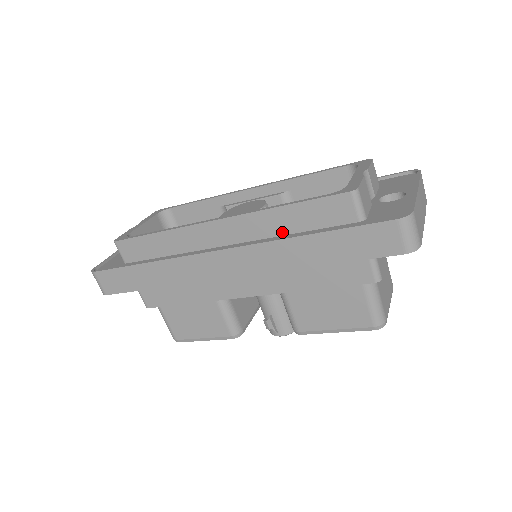
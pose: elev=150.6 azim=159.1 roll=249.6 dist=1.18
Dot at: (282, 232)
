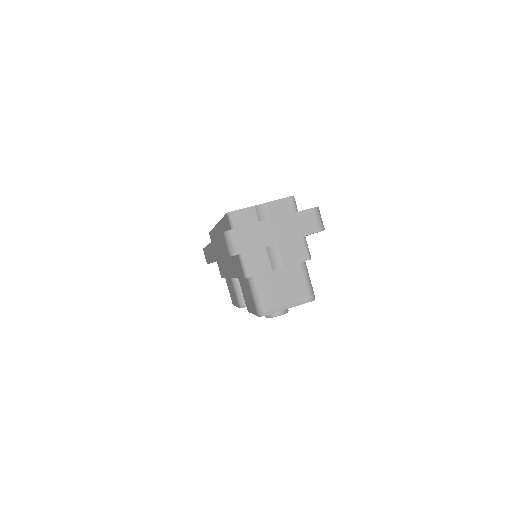
Dot at: occluded
